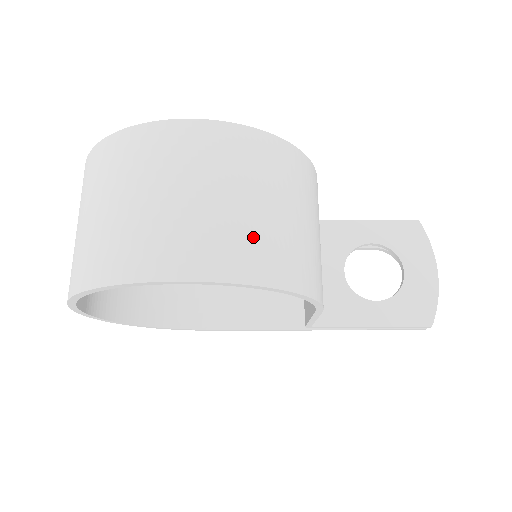
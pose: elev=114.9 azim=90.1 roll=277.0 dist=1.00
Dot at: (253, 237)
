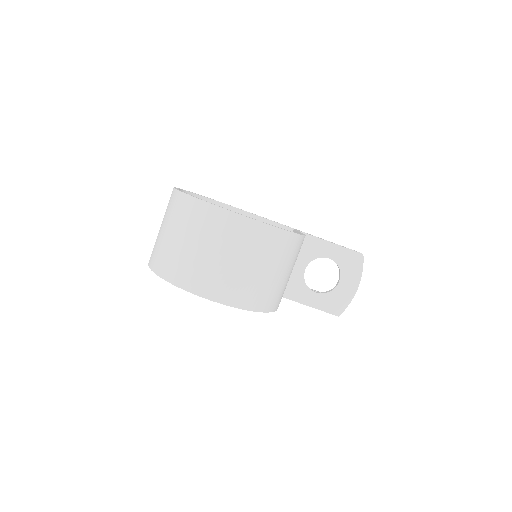
Dot at: (252, 287)
